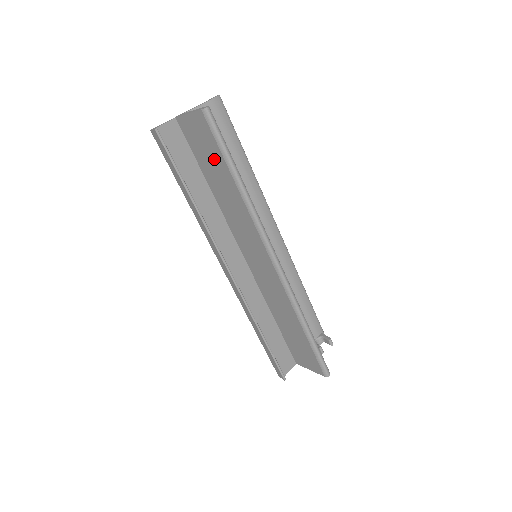
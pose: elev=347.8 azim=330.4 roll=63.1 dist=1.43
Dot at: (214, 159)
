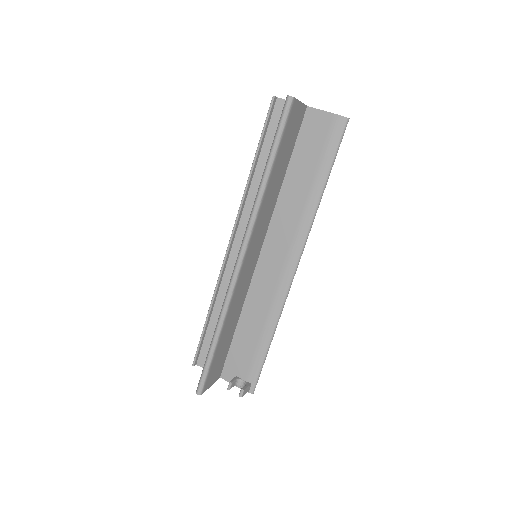
Dot at: occluded
